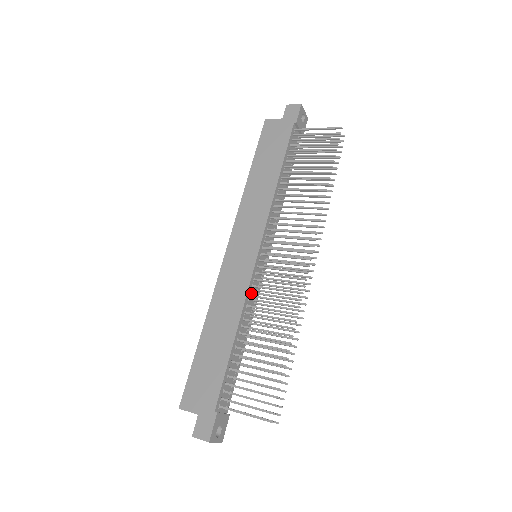
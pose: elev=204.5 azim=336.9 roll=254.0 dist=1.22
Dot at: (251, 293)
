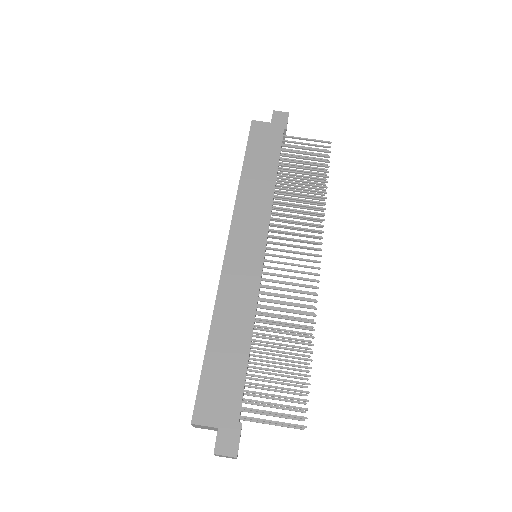
Dot at: (260, 293)
